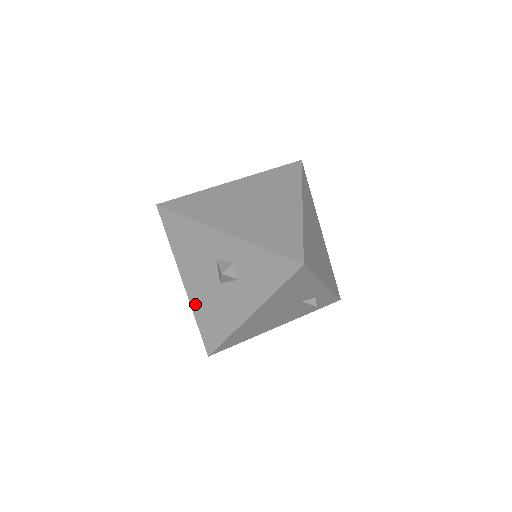
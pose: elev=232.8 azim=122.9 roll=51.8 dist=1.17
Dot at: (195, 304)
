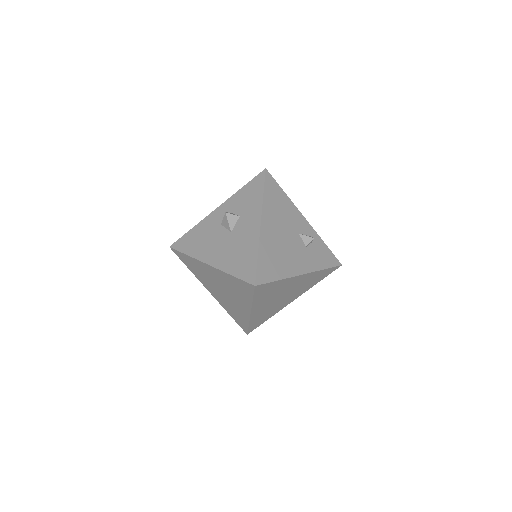
Dot at: (223, 265)
